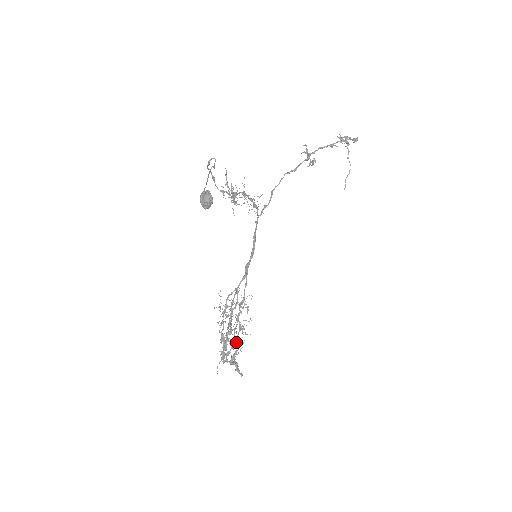
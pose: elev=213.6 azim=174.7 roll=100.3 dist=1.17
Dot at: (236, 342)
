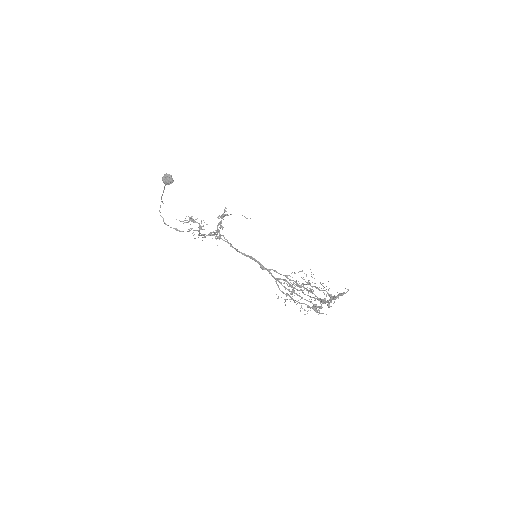
Dot at: occluded
